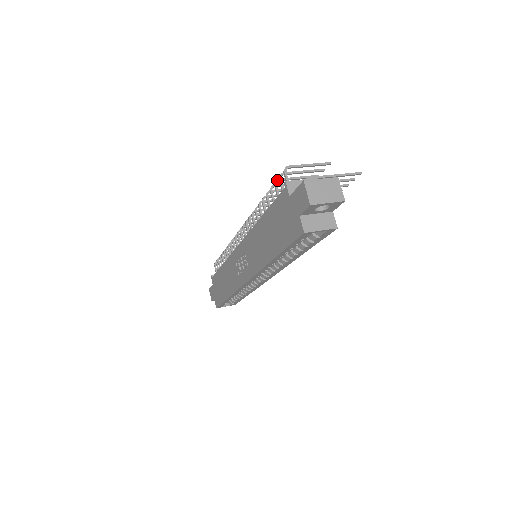
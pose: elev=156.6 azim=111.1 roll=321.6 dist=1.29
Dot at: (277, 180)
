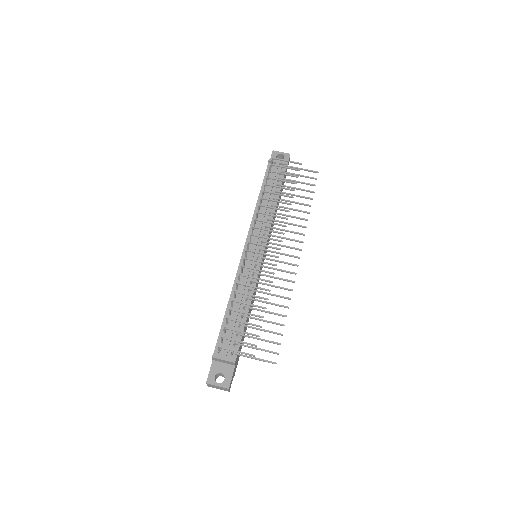
Dot at: (226, 329)
